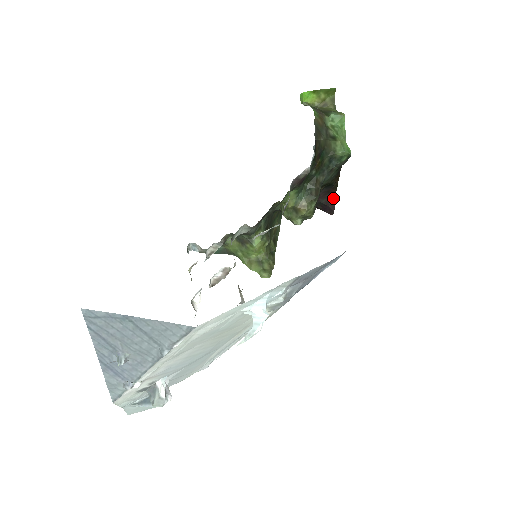
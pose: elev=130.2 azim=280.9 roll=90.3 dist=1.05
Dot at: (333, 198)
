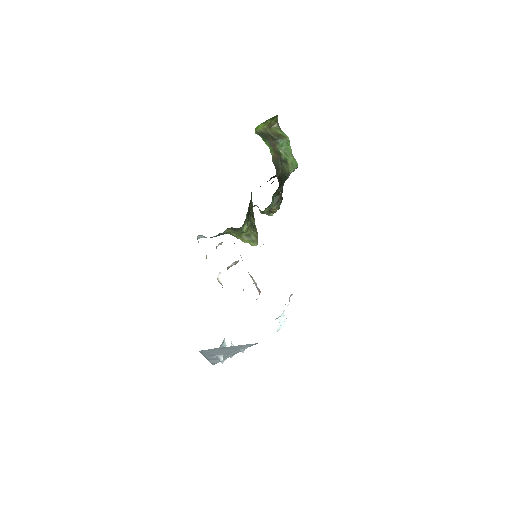
Dot at: occluded
